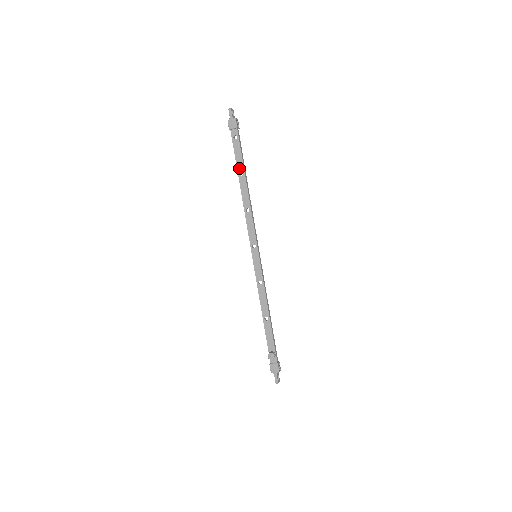
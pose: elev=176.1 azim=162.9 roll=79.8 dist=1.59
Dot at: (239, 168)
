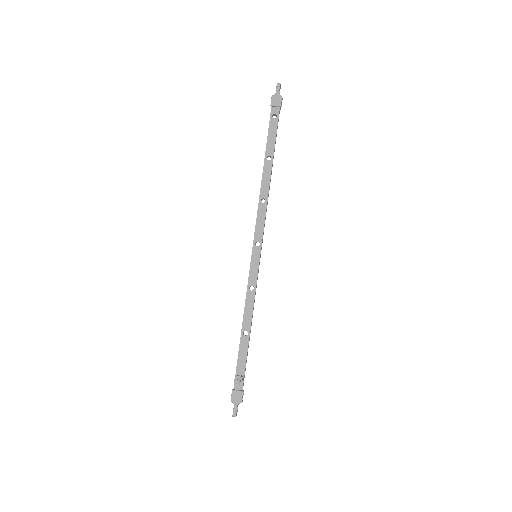
Dot at: (268, 151)
